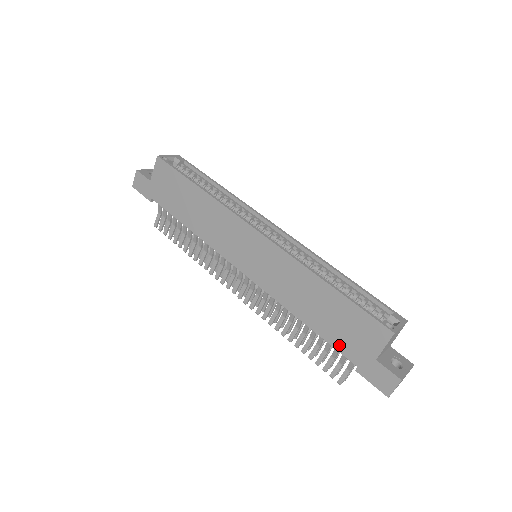
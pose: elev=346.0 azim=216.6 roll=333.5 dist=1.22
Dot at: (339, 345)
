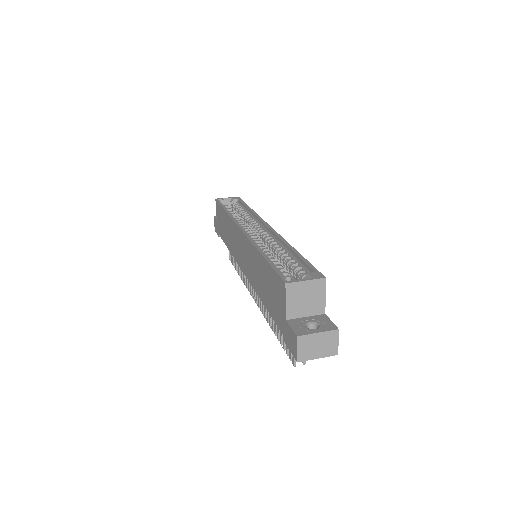
Dot at: (274, 315)
